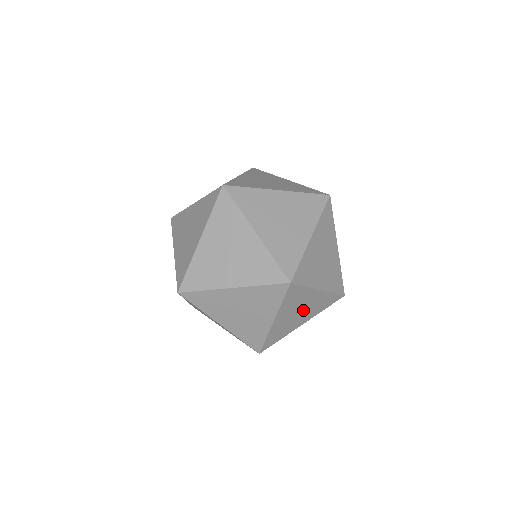
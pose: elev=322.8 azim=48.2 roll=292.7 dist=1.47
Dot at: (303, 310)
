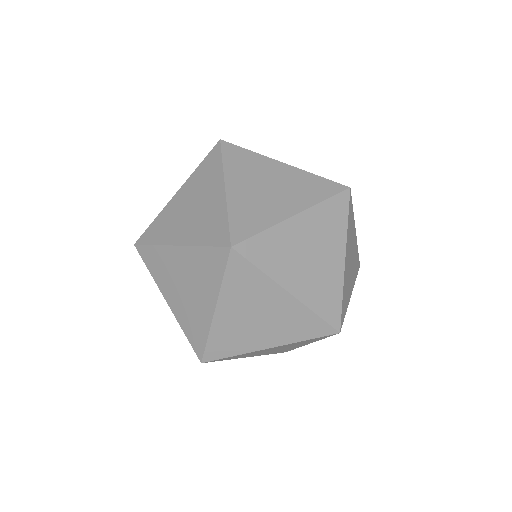
Dot at: (265, 318)
